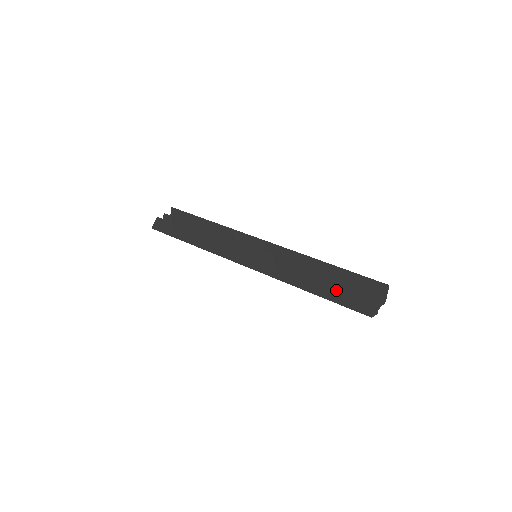
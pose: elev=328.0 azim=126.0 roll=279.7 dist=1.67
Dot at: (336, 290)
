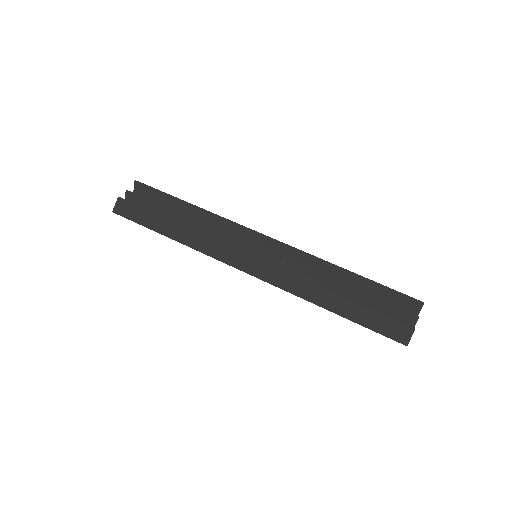
Dot at: (364, 311)
